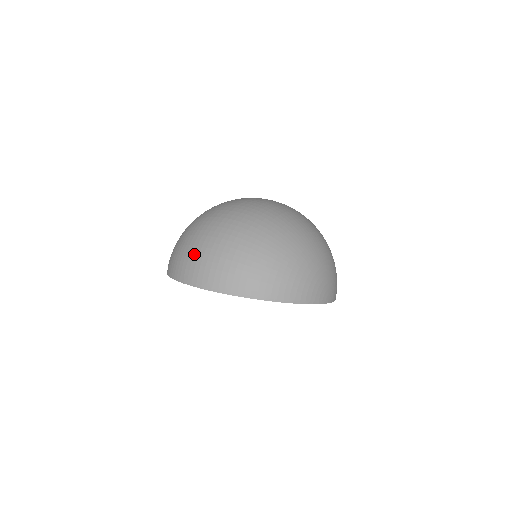
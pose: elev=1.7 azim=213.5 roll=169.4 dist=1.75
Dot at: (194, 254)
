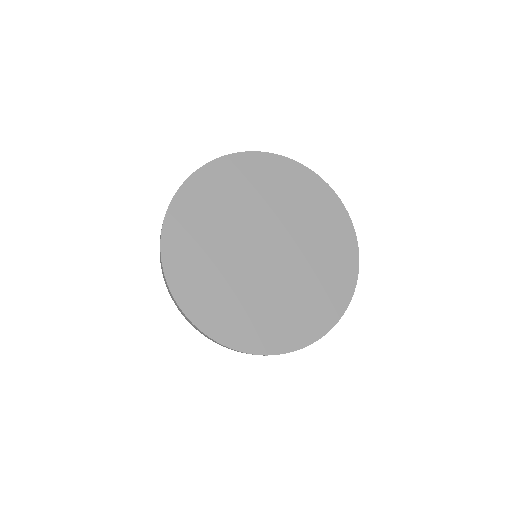
Dot at: occluded
